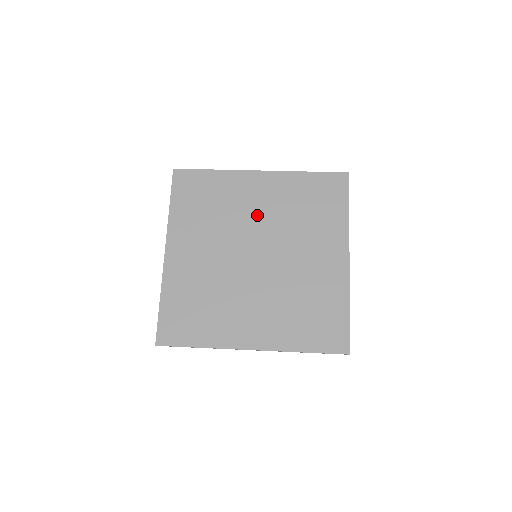
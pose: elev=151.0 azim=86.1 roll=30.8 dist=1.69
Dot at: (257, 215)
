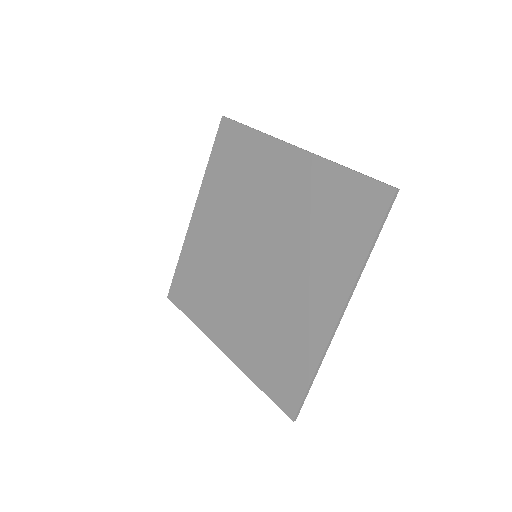
Dot at: (271, 207)
